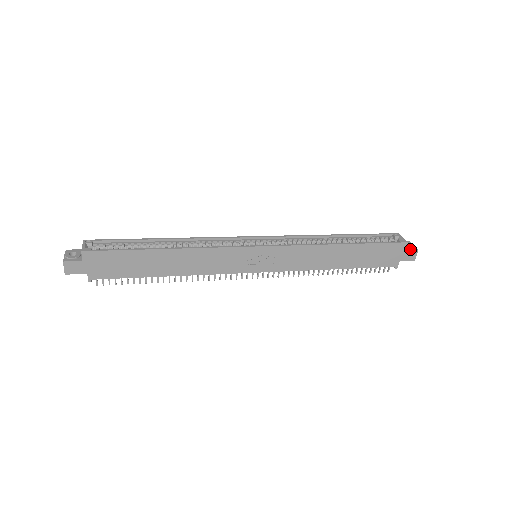
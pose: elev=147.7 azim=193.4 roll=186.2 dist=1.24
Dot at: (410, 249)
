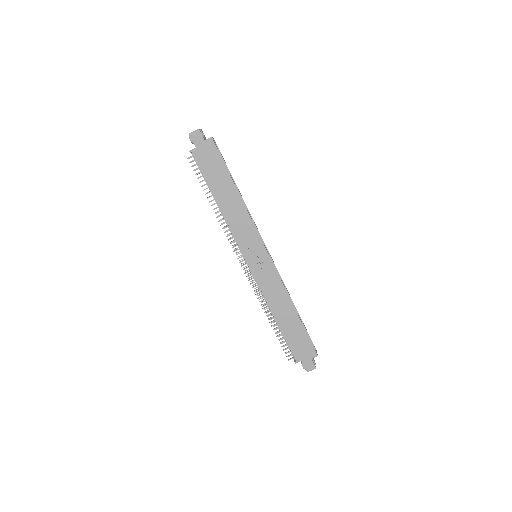
Dot at: (314, 362)
